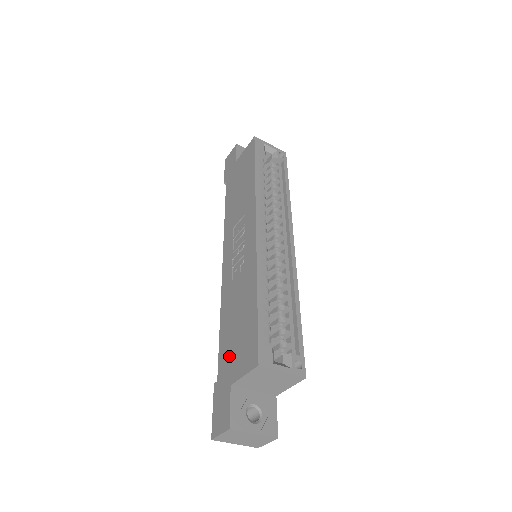
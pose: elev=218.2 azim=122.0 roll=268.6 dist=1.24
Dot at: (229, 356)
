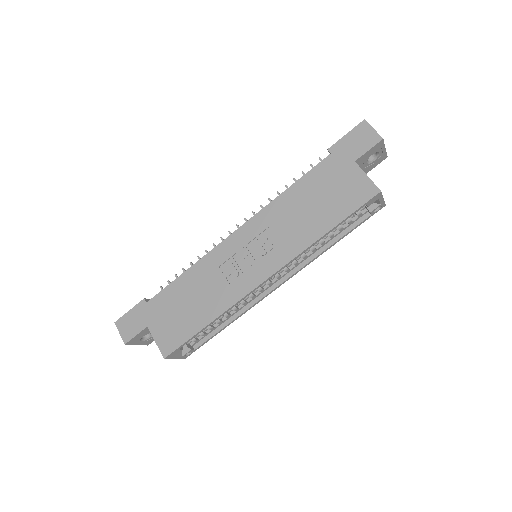
Dot at: (164, 310)
